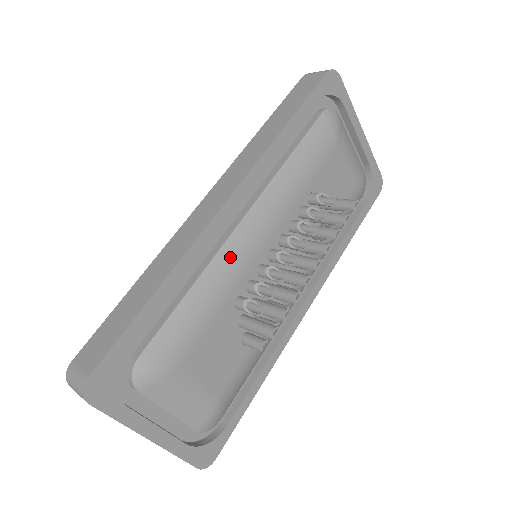
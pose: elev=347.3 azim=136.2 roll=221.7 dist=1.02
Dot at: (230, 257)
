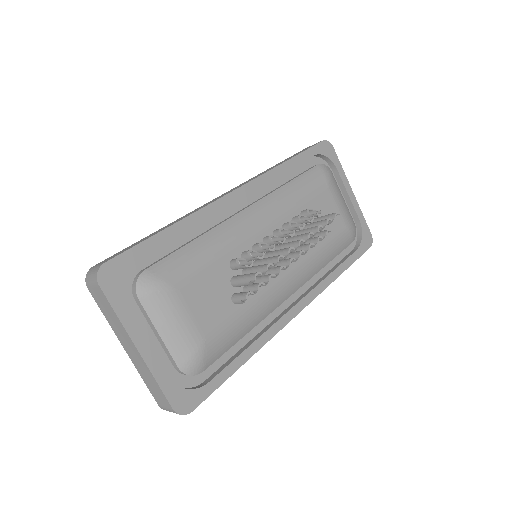
Dot at: (232, 228)
